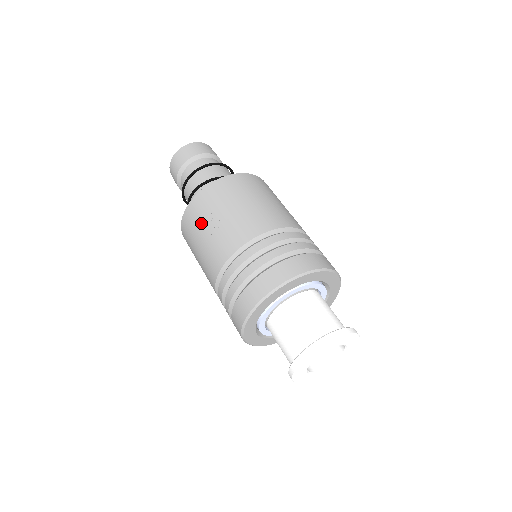
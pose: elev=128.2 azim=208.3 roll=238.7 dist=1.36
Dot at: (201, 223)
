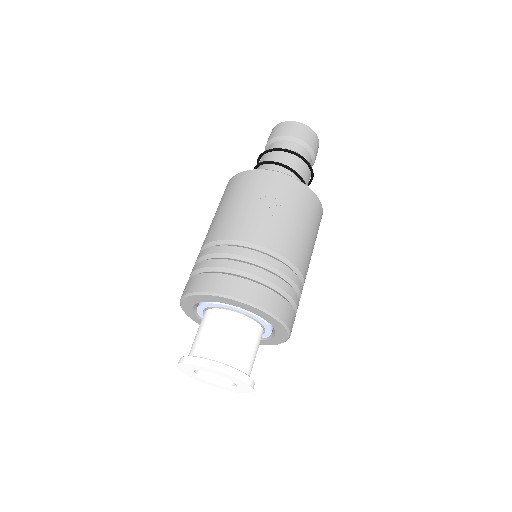
Dot at: (263, 194)
